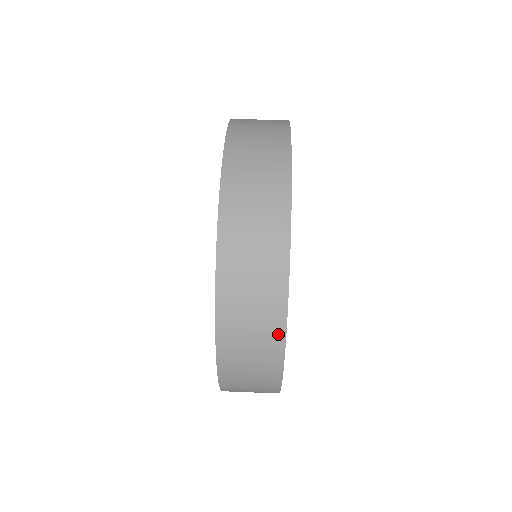
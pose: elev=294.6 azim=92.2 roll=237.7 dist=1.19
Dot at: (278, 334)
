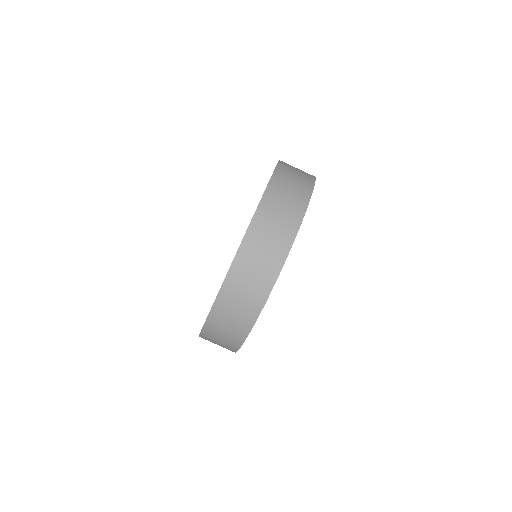
Dot at: (269, 283)
